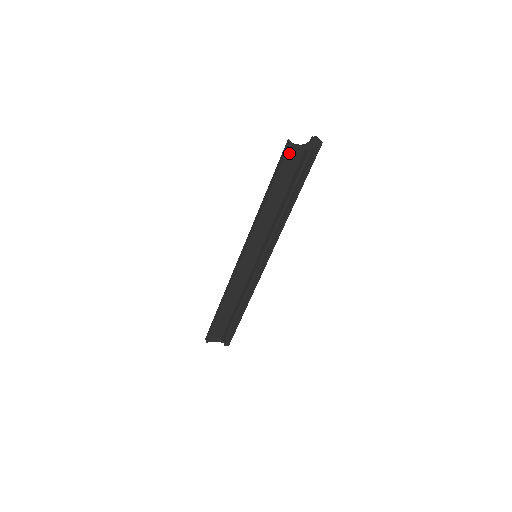
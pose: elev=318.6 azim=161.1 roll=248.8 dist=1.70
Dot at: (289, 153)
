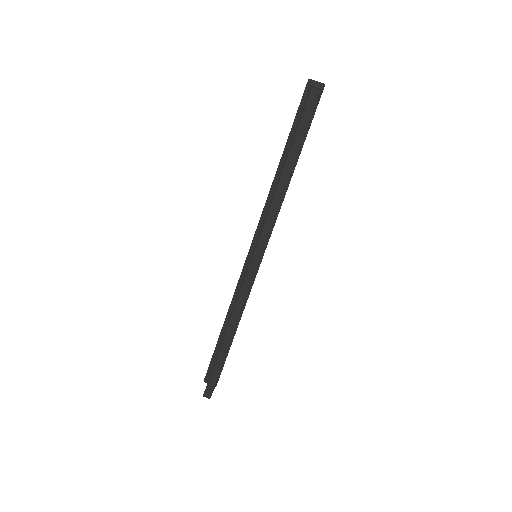
Dot at: (312, 106)
